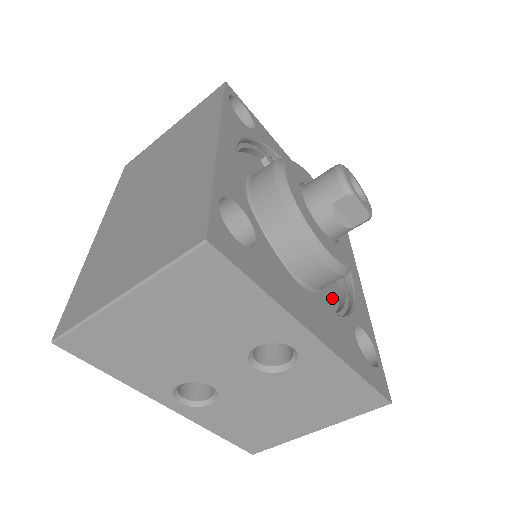
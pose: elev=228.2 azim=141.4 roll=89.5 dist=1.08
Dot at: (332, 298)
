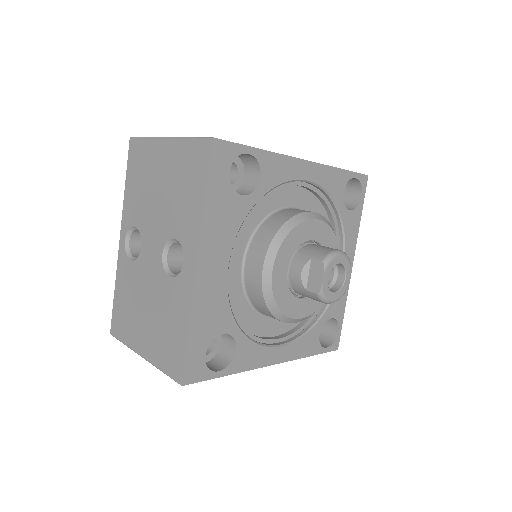
Dot at: (252, 323)
